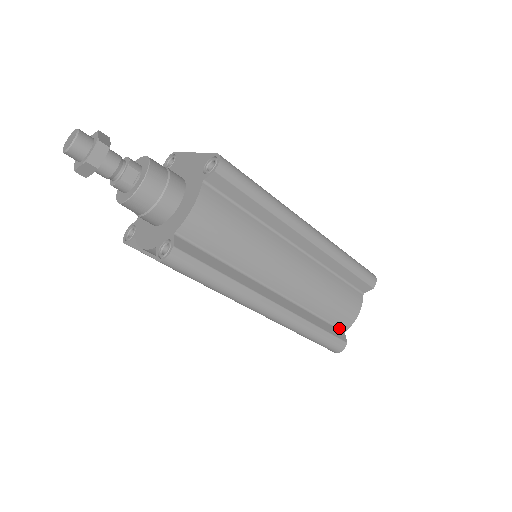
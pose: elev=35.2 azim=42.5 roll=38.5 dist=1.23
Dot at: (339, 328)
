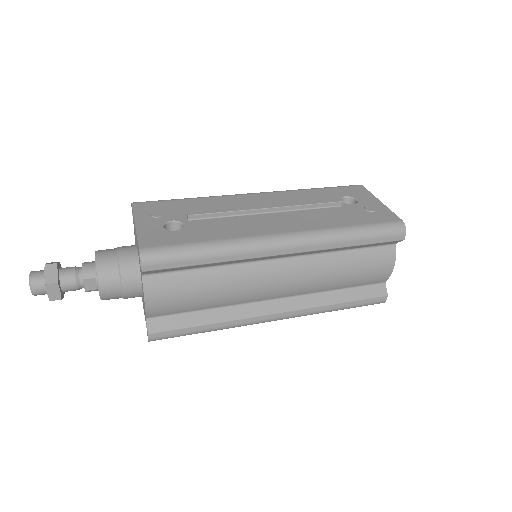
Dot at: (375, 284)
